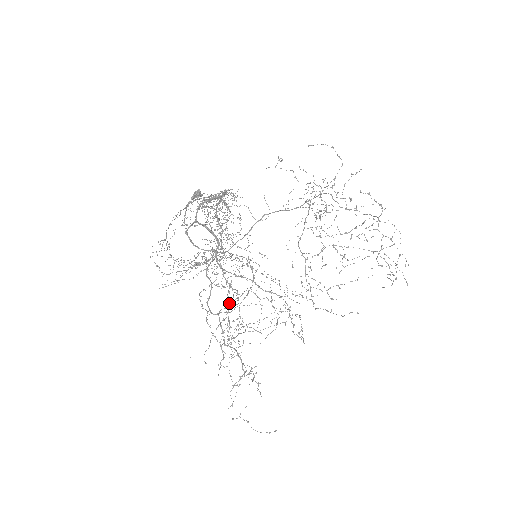
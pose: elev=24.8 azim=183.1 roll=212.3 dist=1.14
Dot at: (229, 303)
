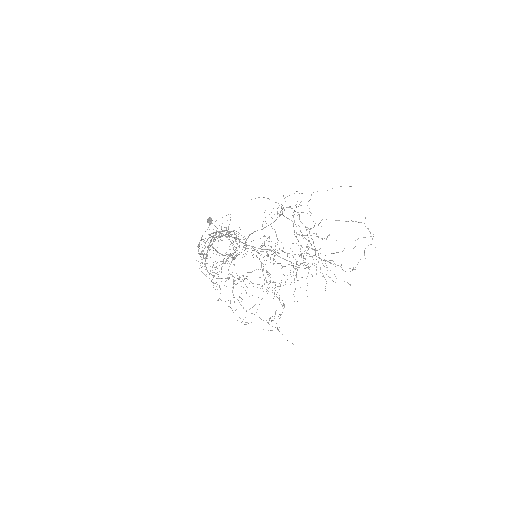
Dot at: (261, 267)
